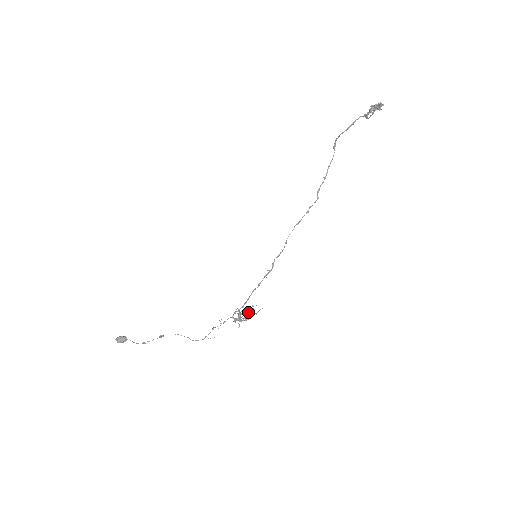
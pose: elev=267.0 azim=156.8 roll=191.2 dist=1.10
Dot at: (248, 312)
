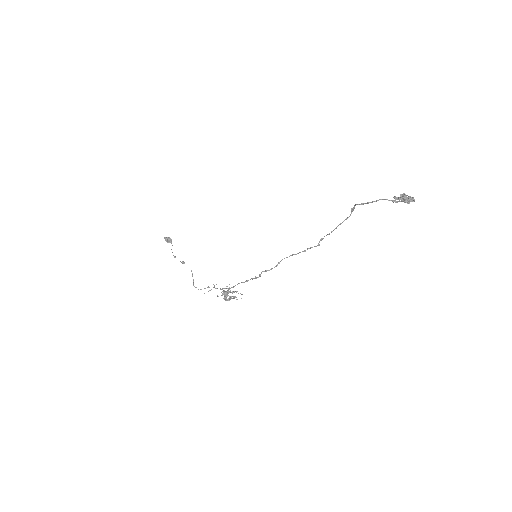
Dot at: occluded
